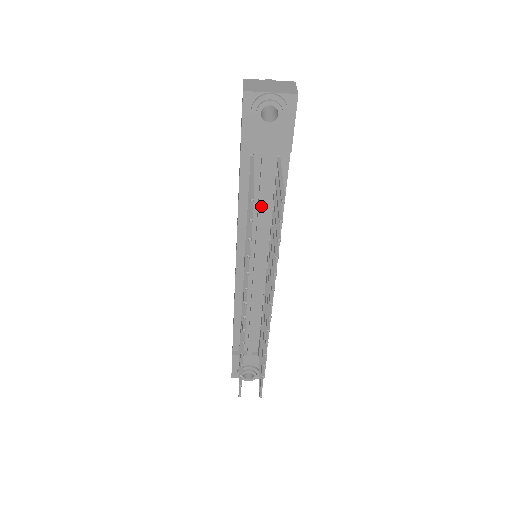
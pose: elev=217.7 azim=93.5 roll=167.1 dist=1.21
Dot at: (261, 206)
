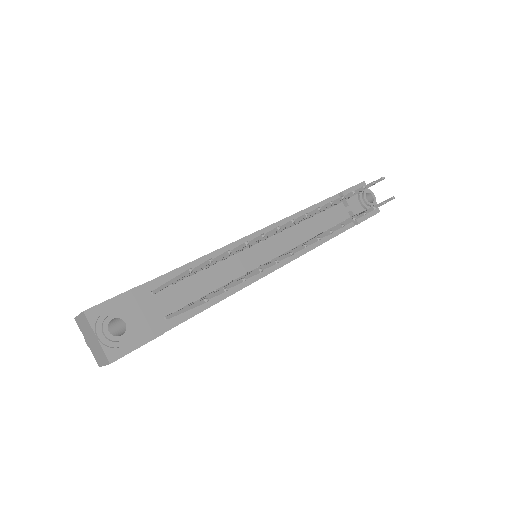
Dot at: (321, 222)
